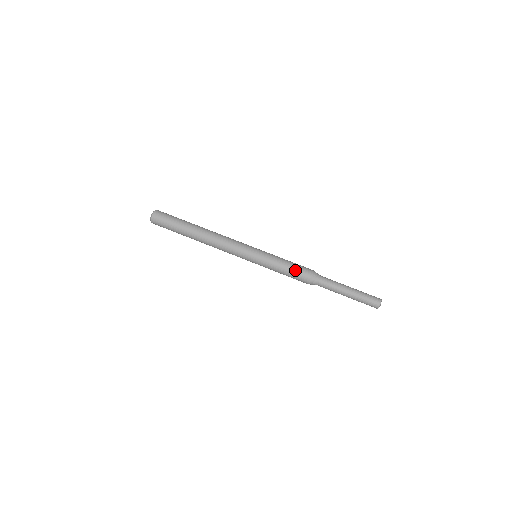
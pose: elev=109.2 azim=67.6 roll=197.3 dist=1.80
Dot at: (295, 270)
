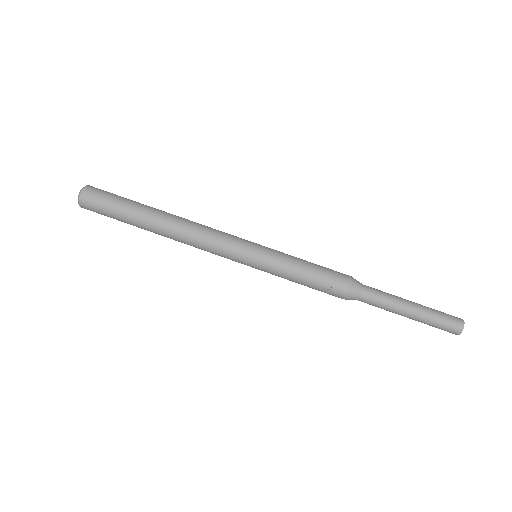
Dot at: (321, 282)
